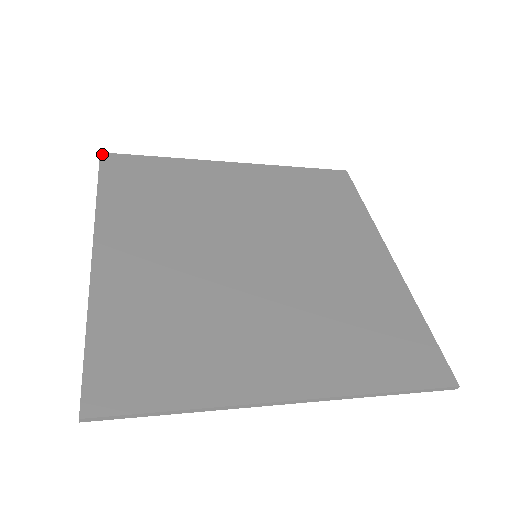
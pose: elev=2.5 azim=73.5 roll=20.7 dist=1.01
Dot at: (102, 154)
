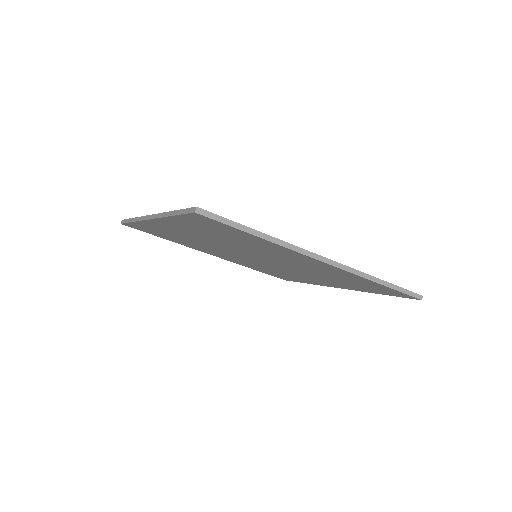
Dot at: occluded
